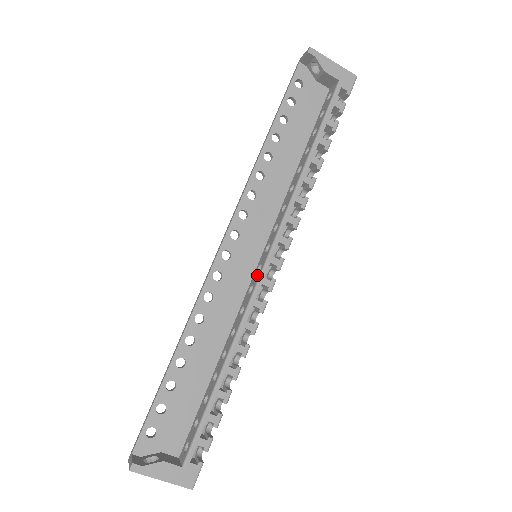
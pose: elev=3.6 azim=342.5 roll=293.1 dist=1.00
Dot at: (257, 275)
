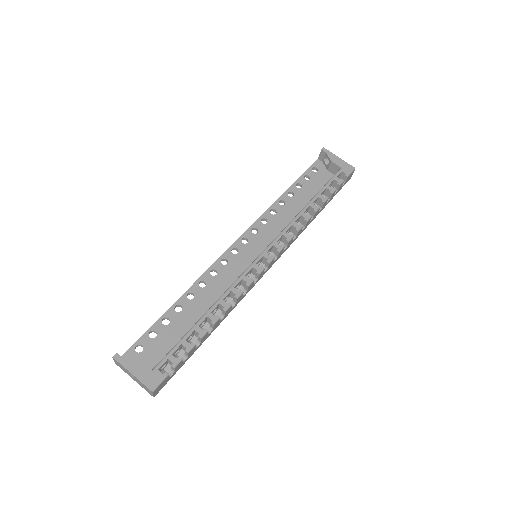
Dot at: occluded
